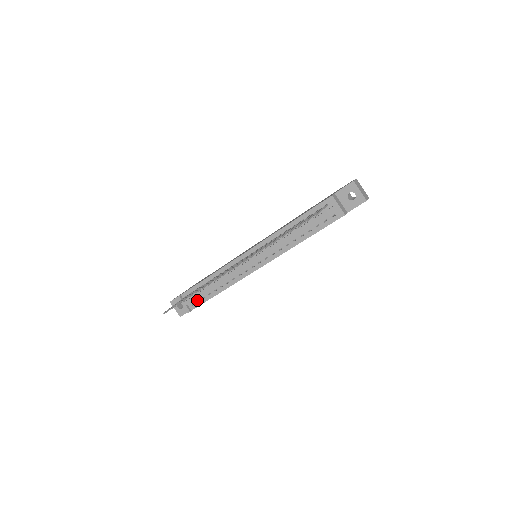
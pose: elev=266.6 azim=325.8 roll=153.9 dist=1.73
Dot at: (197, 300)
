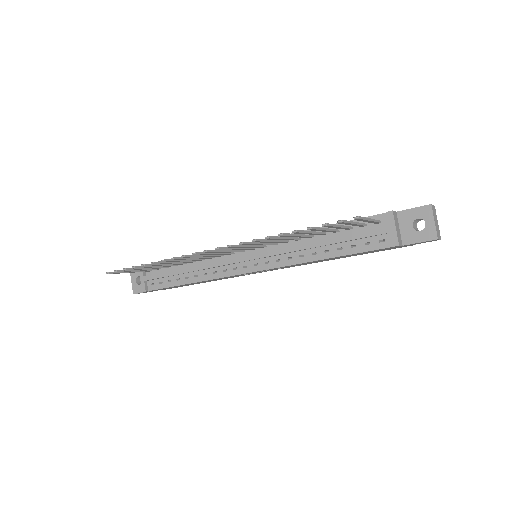
Dot at: (160, 281)
